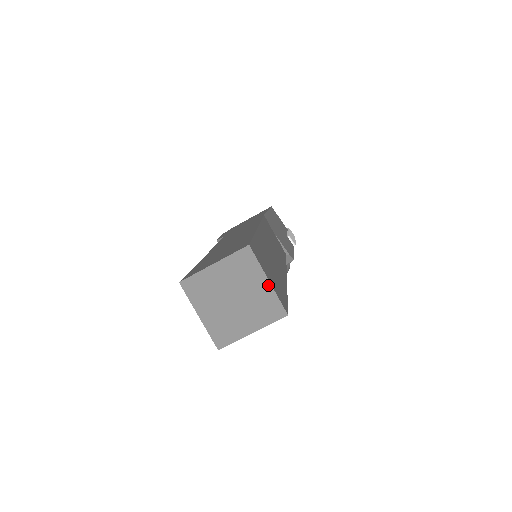
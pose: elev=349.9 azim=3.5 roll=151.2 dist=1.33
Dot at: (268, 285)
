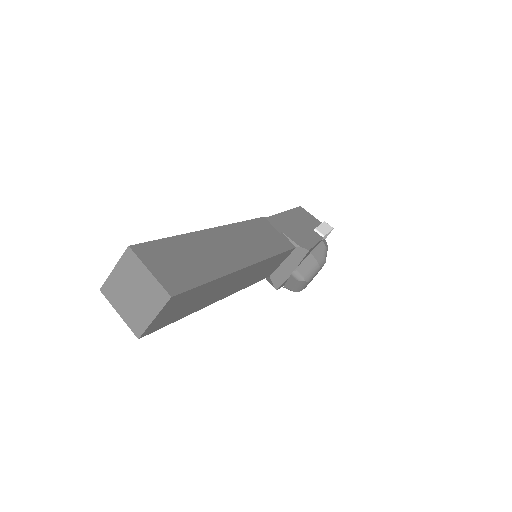
Dot at: (150, 275)
